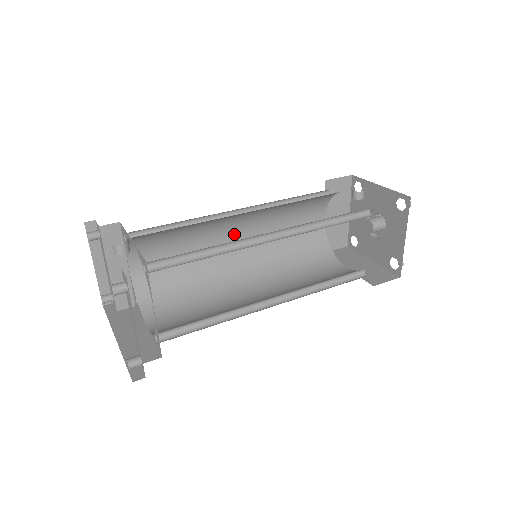
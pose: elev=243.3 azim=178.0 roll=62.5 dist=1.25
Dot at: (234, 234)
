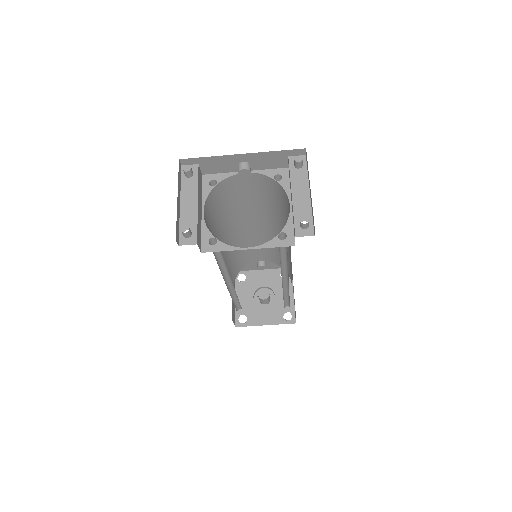
Dot at: occluded
